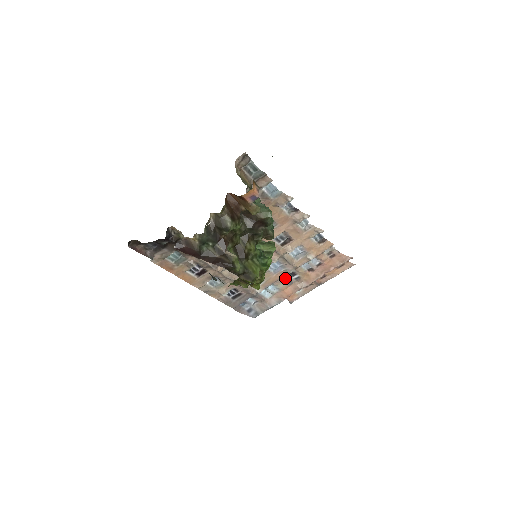
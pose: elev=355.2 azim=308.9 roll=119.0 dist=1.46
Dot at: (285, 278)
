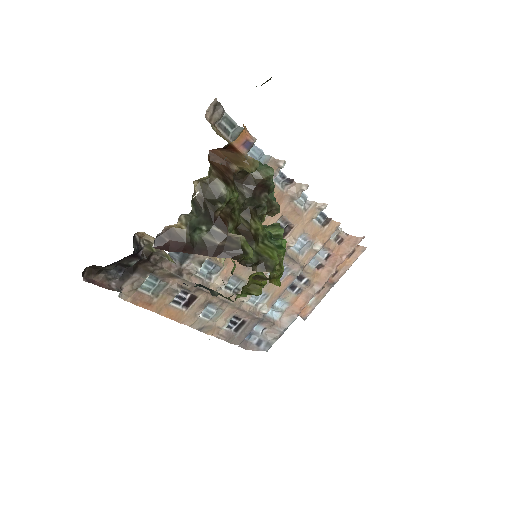
Dot at: (292, 286)
